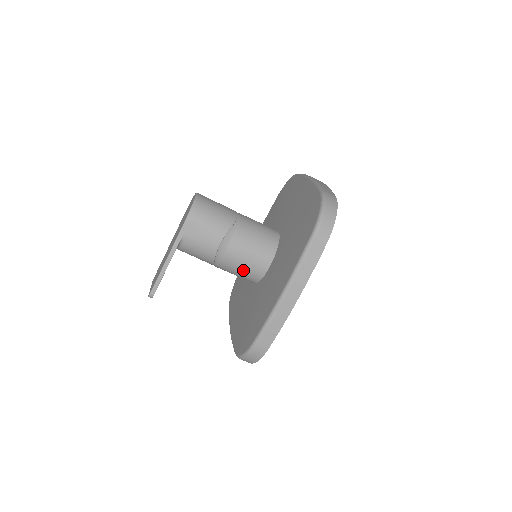
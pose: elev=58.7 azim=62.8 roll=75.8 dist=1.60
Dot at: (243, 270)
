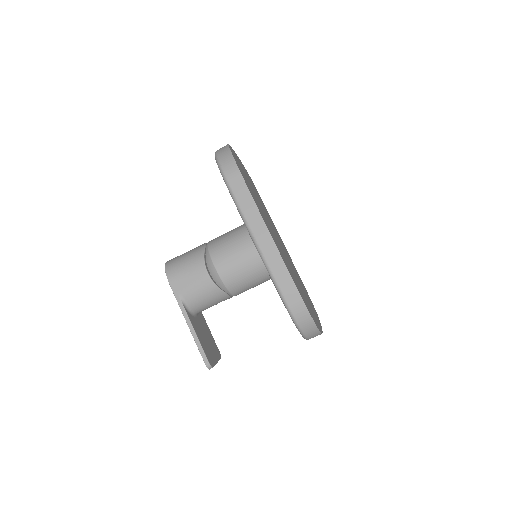
Dot at: (247, 273)
